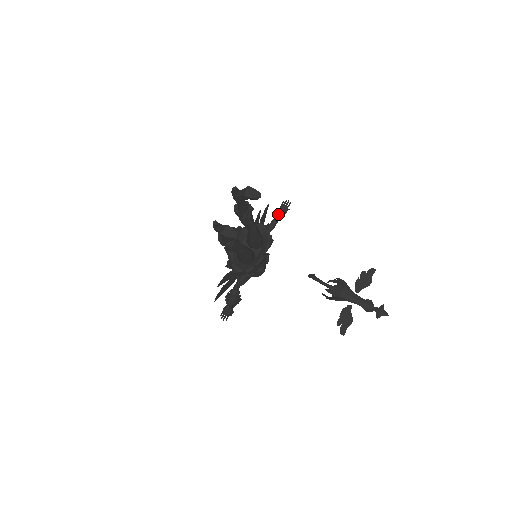
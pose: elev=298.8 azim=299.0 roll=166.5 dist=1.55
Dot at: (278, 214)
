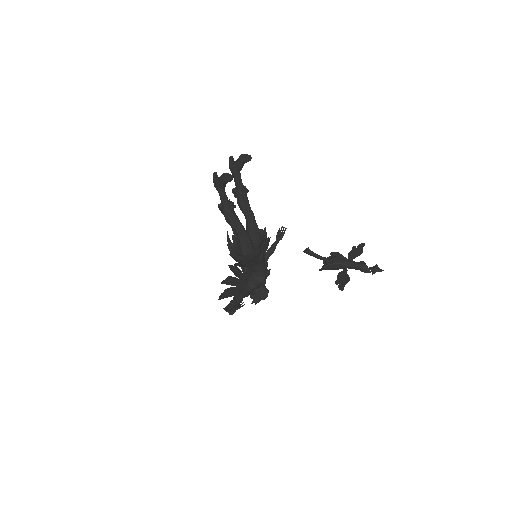
Dot at: (276, 240)
